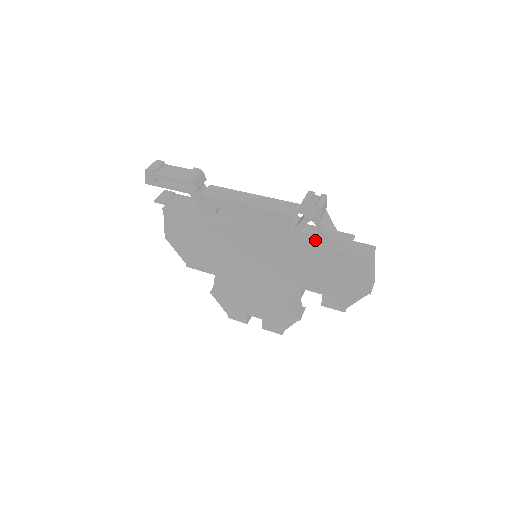
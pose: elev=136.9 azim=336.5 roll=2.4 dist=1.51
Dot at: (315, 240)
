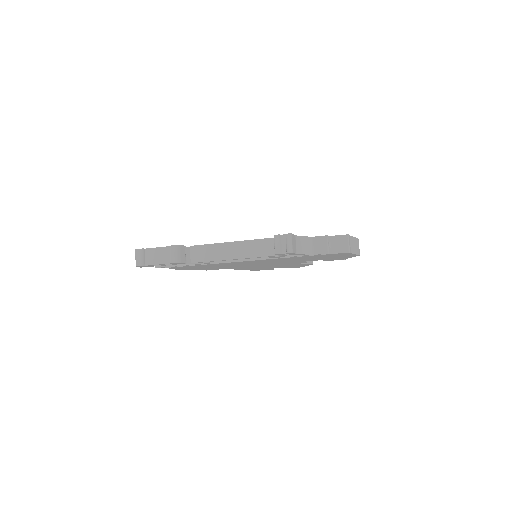
Dot at: occluded
